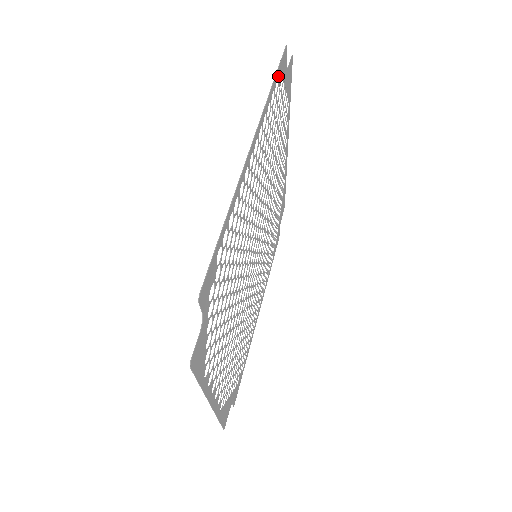
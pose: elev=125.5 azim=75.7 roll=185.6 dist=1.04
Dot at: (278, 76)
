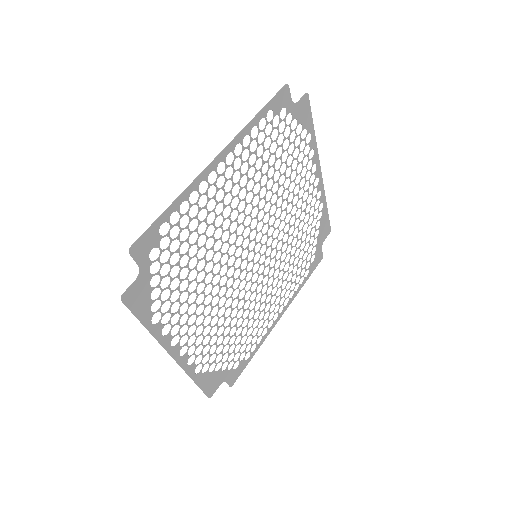
Dot at: (272, 107)
